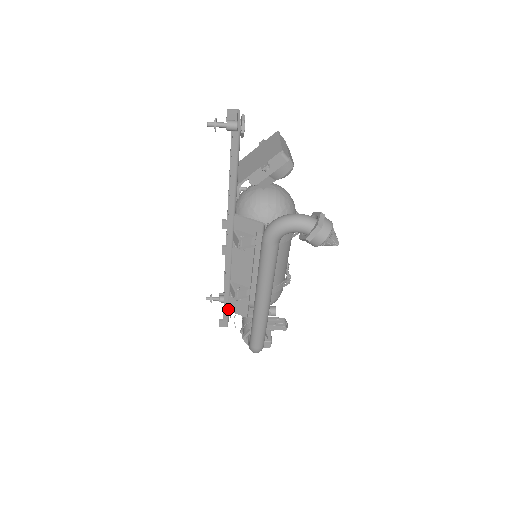
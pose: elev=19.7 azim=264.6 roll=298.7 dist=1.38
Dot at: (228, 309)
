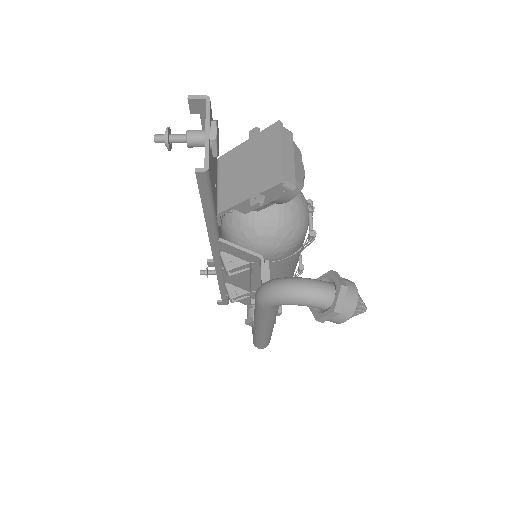
Dot at: (226, 296)
